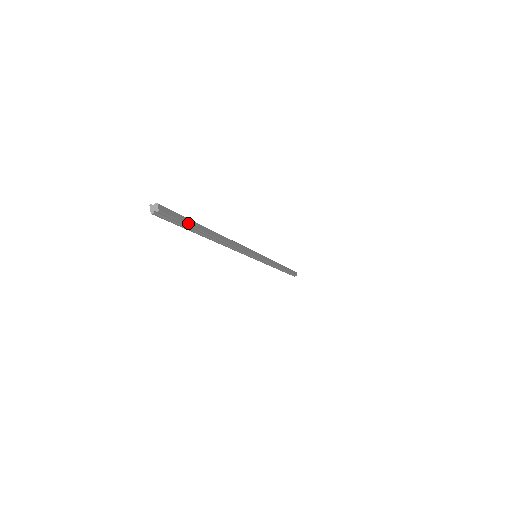
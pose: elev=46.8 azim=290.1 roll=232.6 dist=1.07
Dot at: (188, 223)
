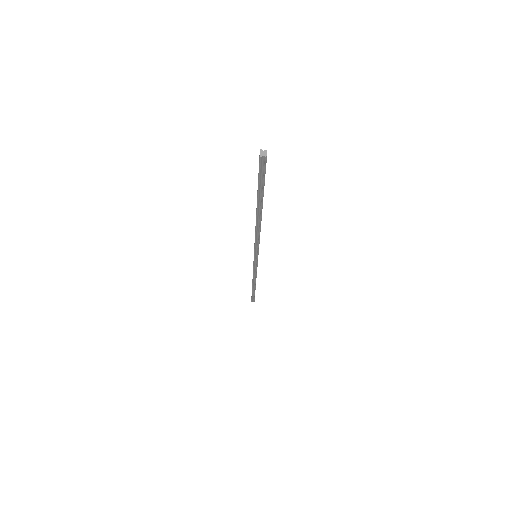
Dot at: (264, 183)
